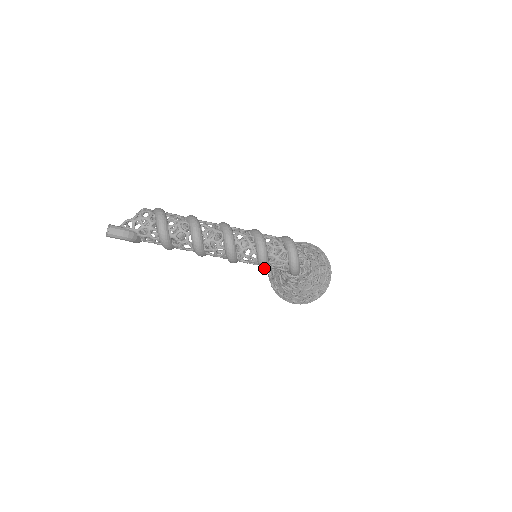
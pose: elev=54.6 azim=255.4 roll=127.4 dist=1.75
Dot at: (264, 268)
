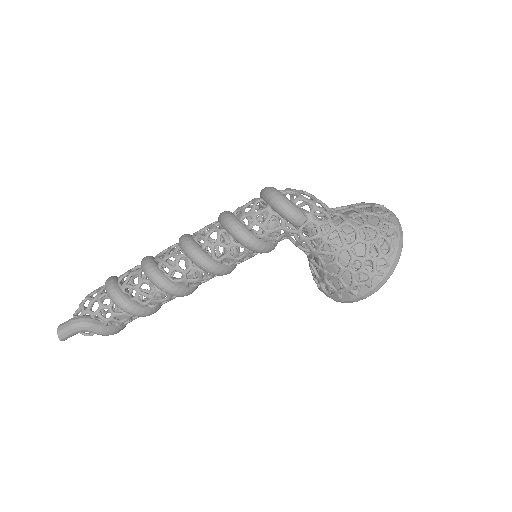
Dot at: (250, 242)
